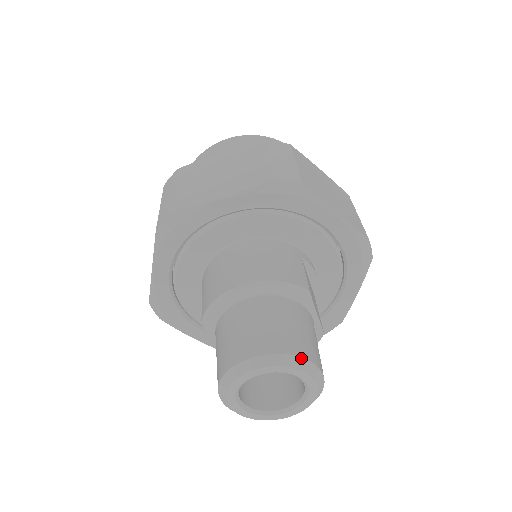
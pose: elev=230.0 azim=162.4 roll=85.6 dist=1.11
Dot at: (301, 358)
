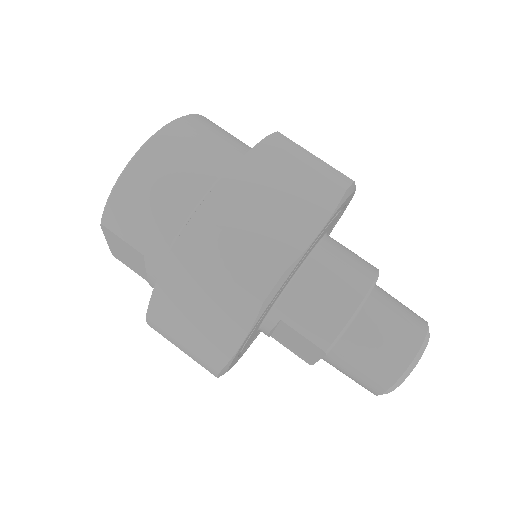
Dot at: occluded
